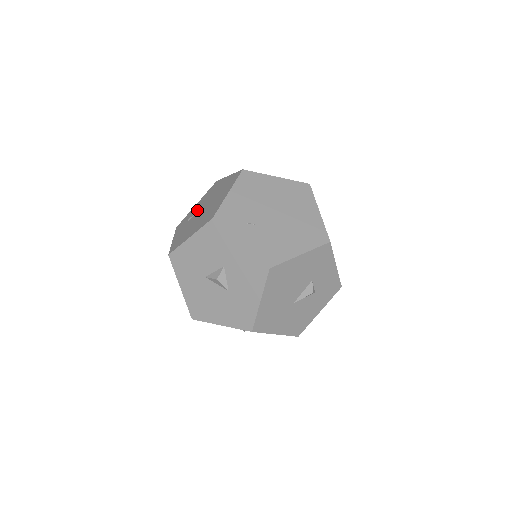
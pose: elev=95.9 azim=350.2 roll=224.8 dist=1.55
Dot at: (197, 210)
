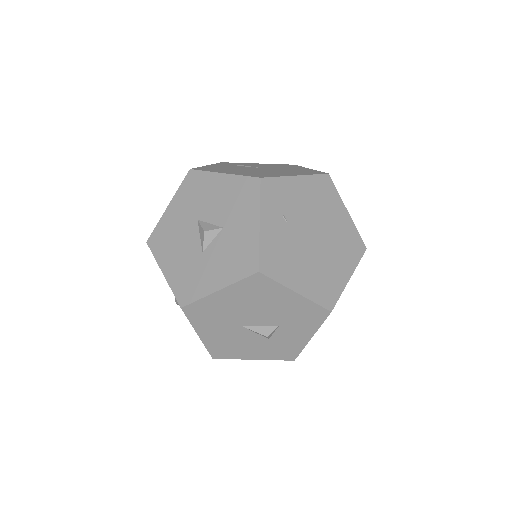
Dot at: (254, 166)
